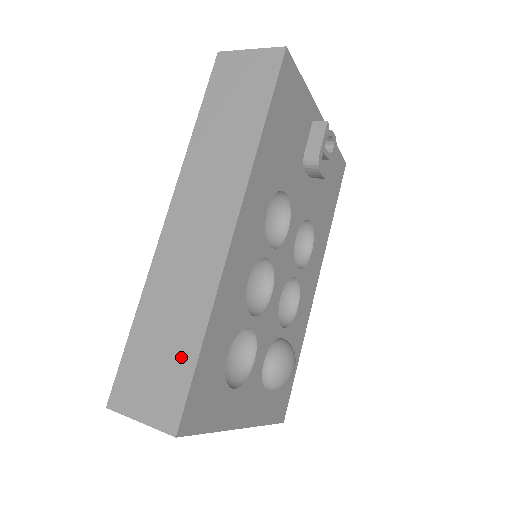
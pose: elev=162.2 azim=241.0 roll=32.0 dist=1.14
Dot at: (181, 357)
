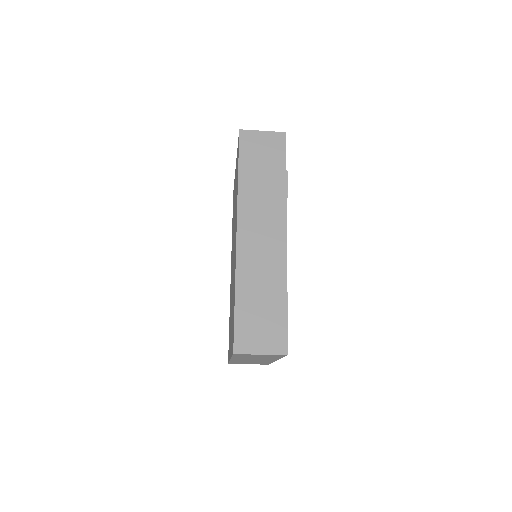
Dot at: (276, 312)
